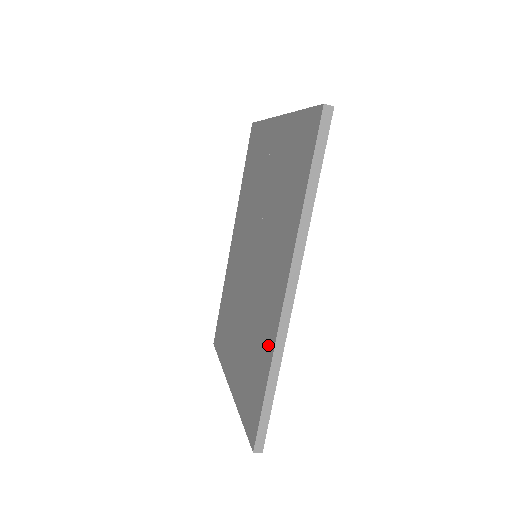
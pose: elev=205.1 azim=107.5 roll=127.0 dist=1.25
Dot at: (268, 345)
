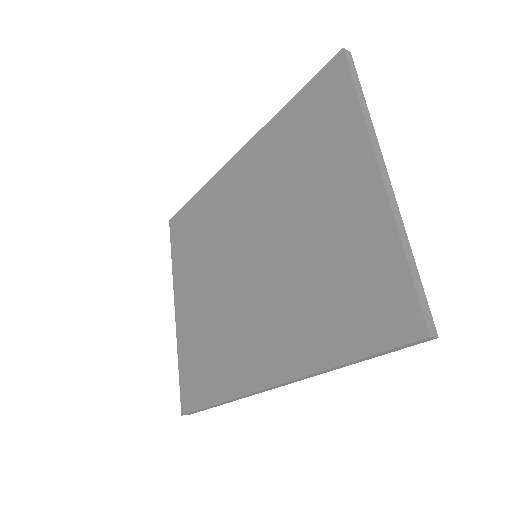
Dot at: (230, 382)
